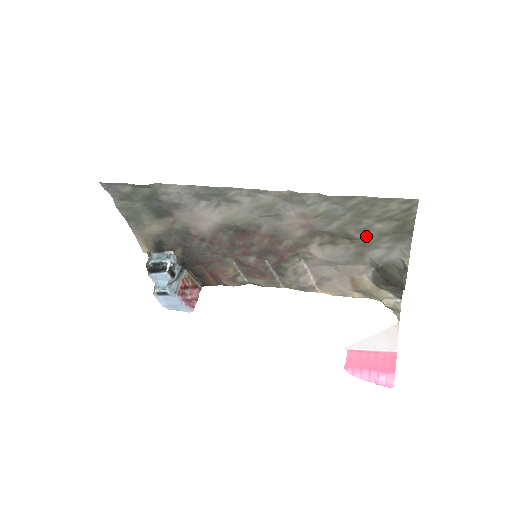
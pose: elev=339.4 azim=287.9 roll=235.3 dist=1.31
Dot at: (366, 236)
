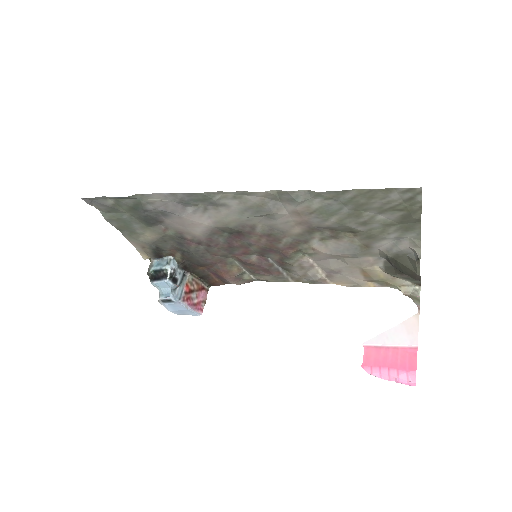
Dot at: (369, 228)
